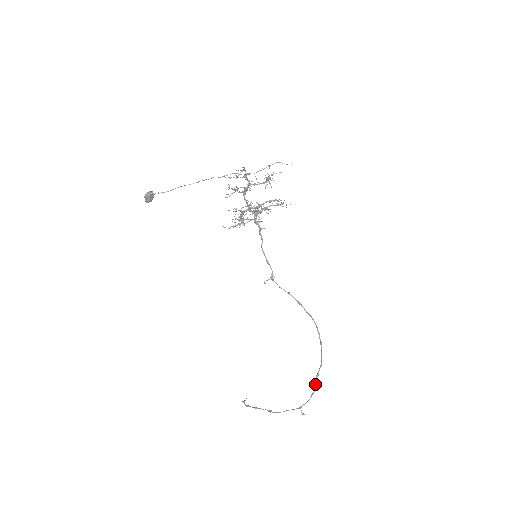
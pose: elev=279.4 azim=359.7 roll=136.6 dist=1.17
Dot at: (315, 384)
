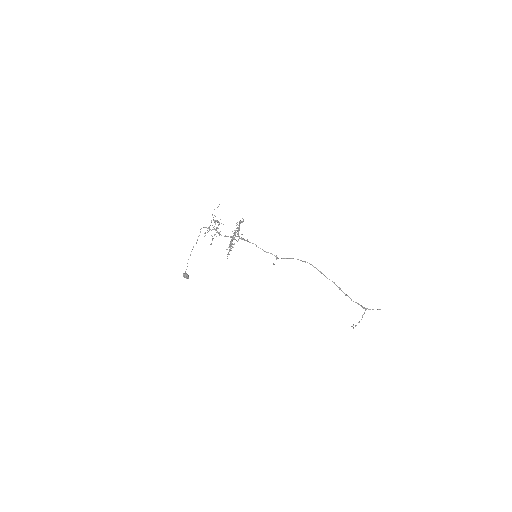
Dot at: occluded
